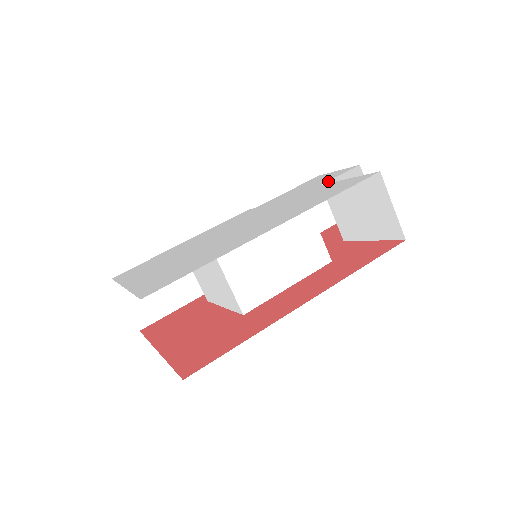
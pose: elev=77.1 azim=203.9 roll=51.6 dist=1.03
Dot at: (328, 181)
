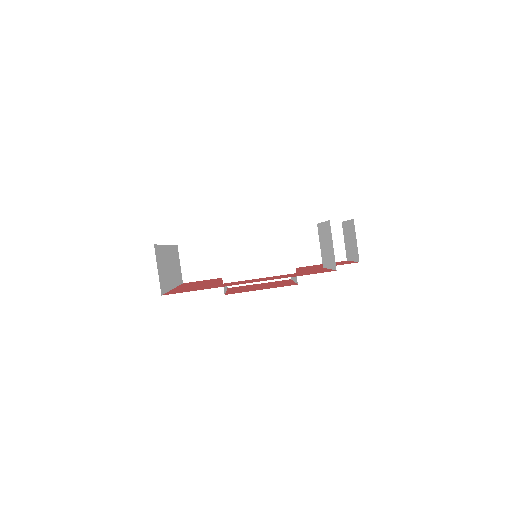
Dot at: (344, 227)
